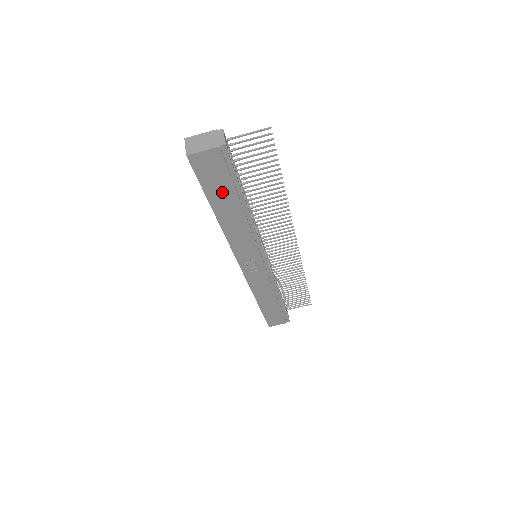
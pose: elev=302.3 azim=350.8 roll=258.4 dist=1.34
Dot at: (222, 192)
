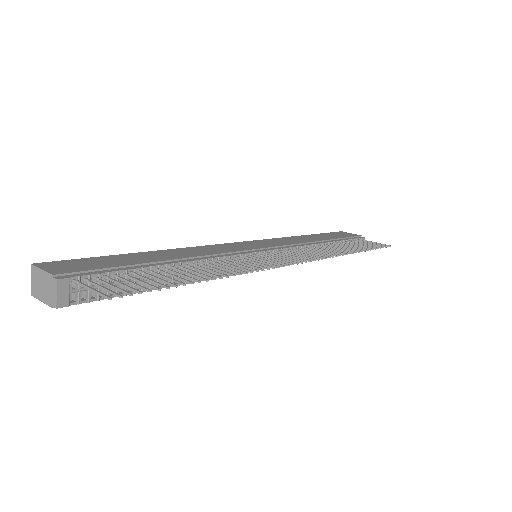
Dot at: occluded
